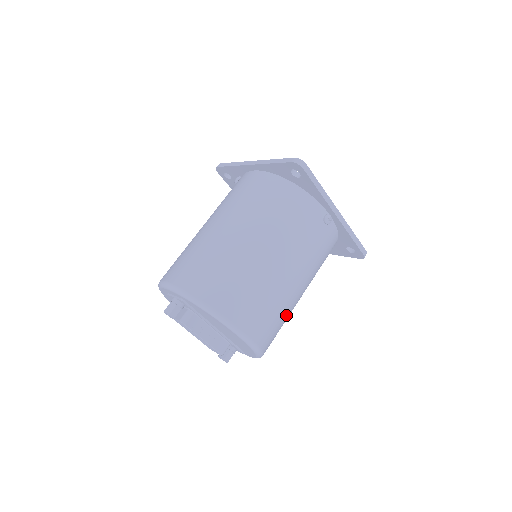
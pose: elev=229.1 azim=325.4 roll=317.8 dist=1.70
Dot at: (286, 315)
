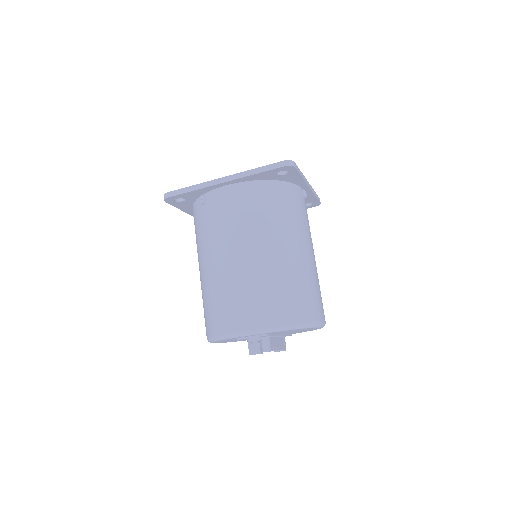
Dot at: occluded
